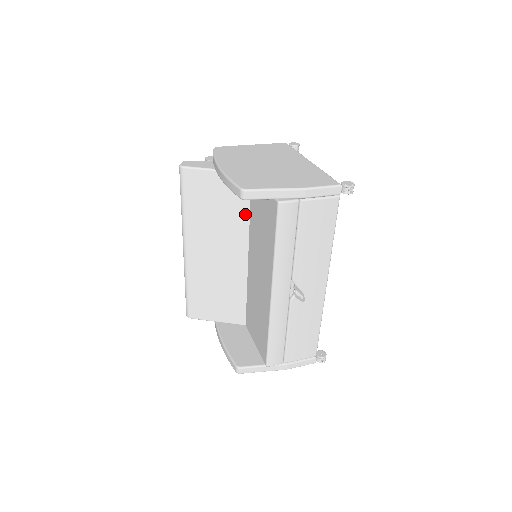
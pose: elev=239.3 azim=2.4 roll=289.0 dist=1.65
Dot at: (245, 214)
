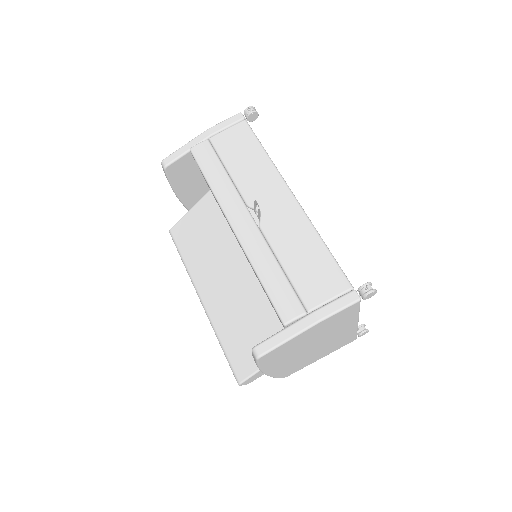
Dot at: (223, 224)
